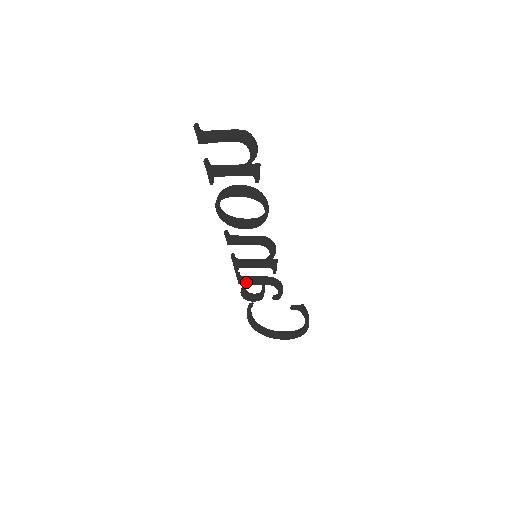
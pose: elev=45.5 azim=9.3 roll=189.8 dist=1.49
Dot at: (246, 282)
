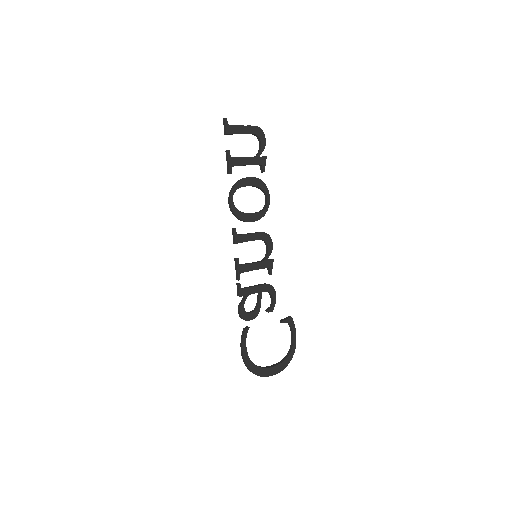
Dot at: (246, 292)
